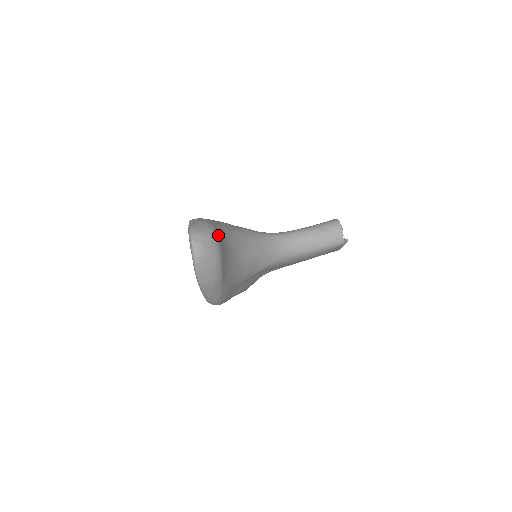
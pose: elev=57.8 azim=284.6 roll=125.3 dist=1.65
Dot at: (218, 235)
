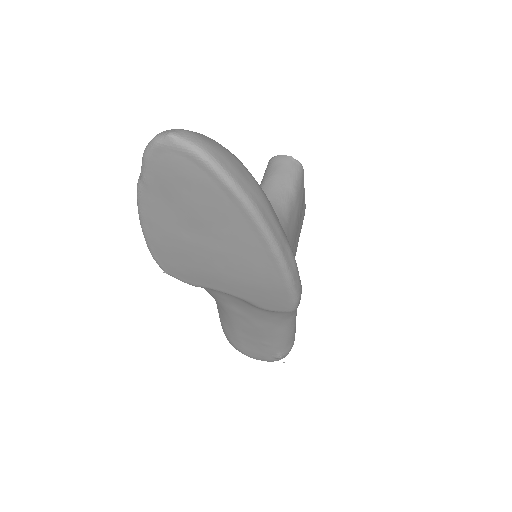
Dot at: occluded
